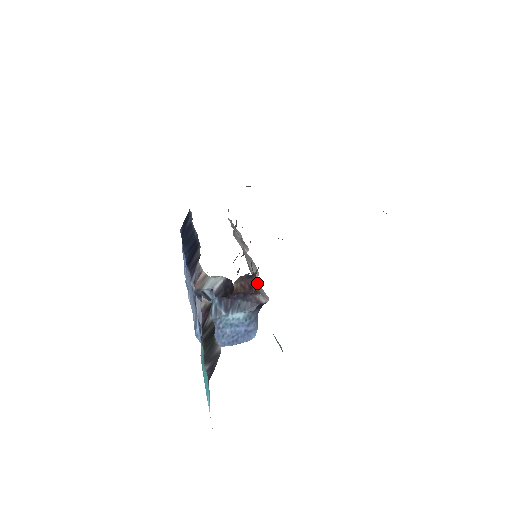
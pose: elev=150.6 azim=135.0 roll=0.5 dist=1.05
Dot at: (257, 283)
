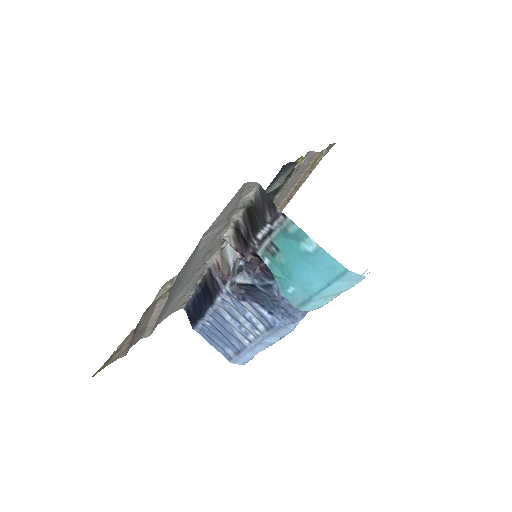
Dot at: occluded
